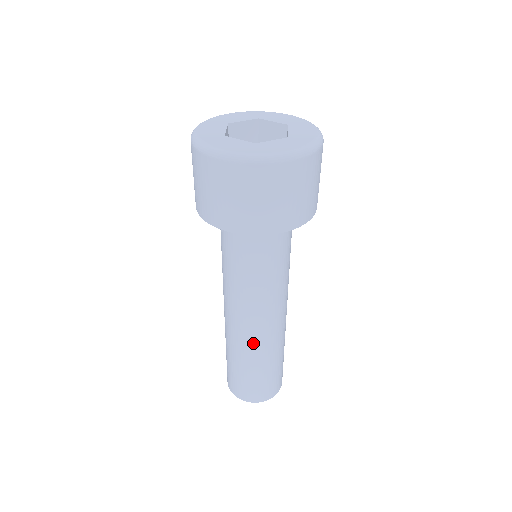
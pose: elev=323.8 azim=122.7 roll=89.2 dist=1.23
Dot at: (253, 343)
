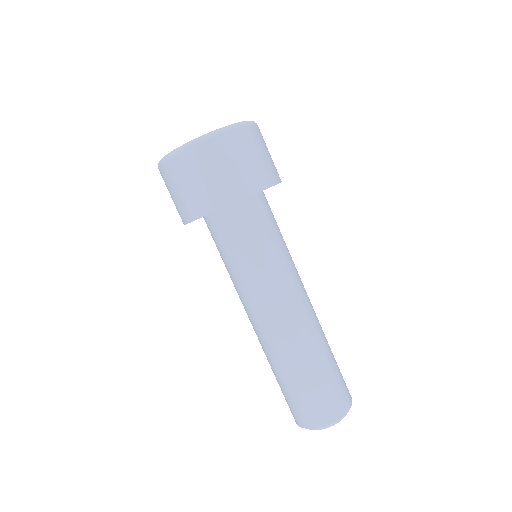
Dot at: (283, 343)
